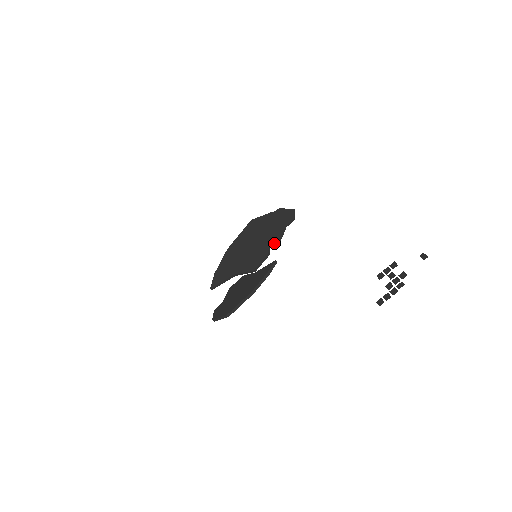
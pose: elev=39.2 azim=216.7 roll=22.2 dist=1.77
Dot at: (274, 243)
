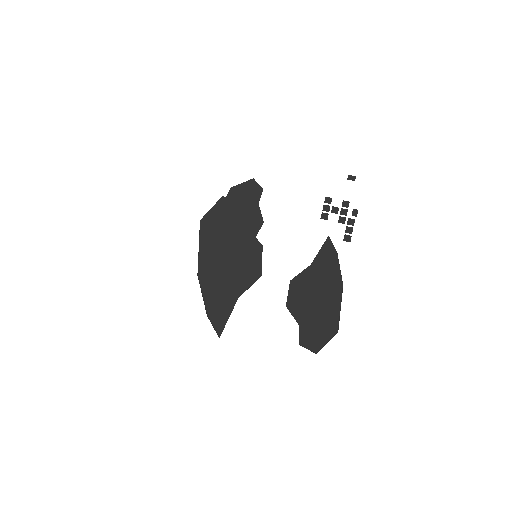
Dot at: occluded
